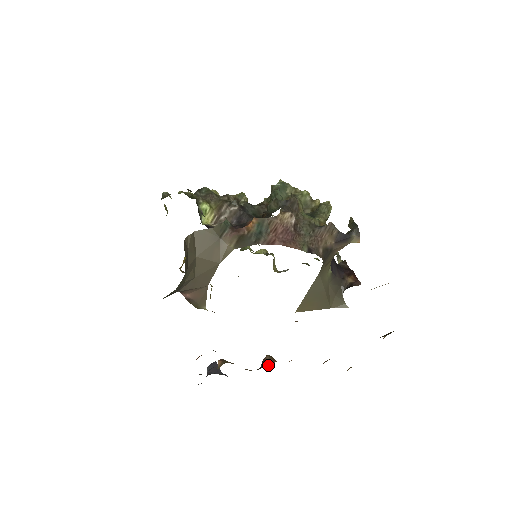
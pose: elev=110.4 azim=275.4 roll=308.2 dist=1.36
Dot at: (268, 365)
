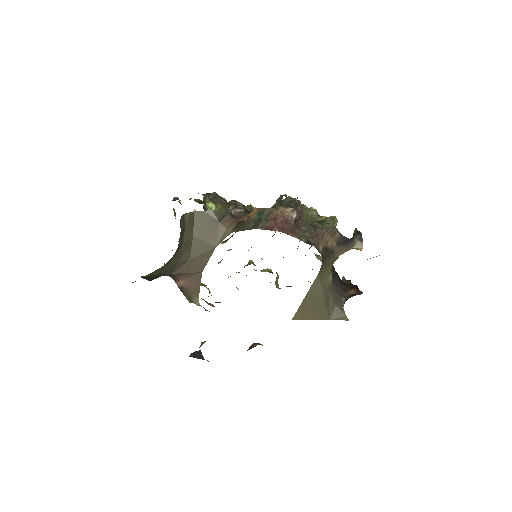
Dot at: occluded
